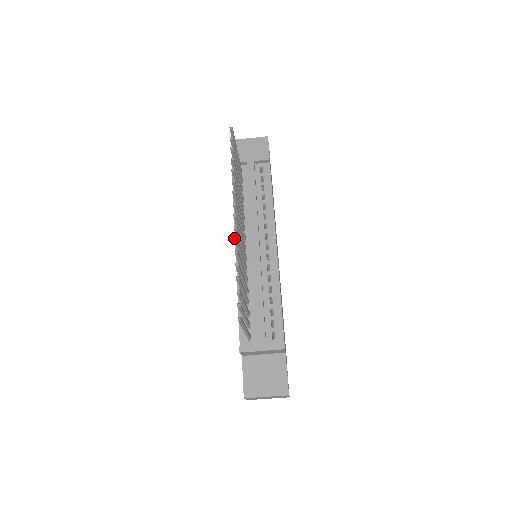
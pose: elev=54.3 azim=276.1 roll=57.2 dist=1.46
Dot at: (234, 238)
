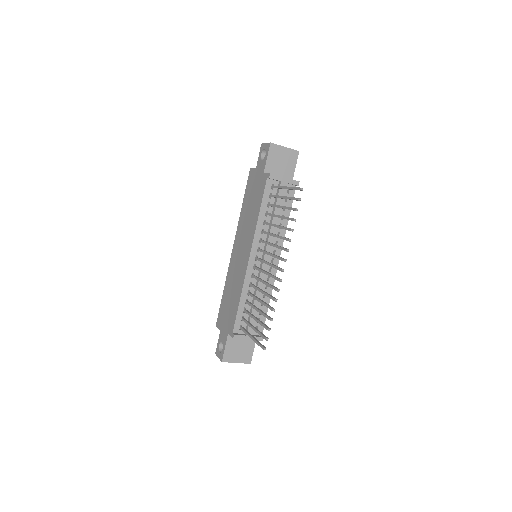
Dot at: (278, 289)
